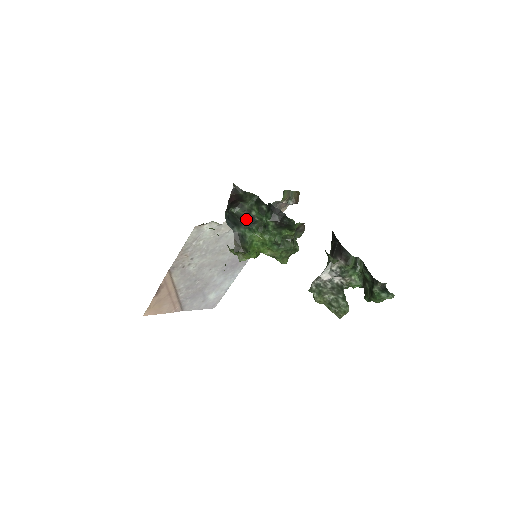
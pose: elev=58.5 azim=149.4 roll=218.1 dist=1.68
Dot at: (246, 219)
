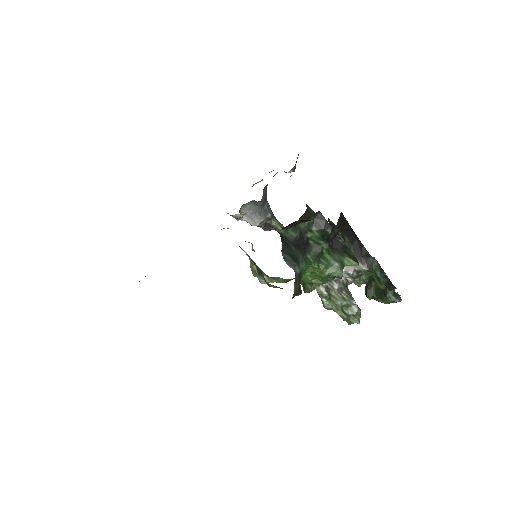
Dot at: (300, 244)
